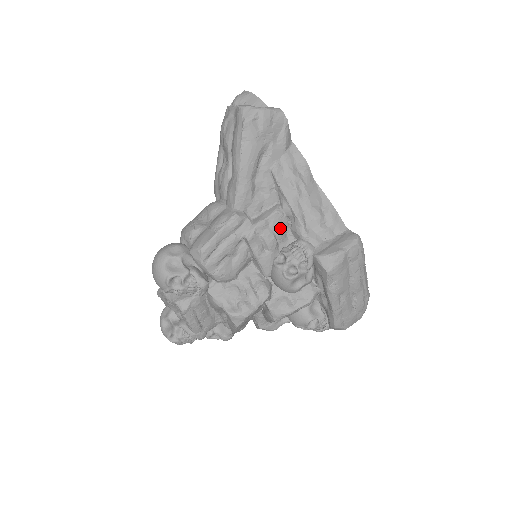
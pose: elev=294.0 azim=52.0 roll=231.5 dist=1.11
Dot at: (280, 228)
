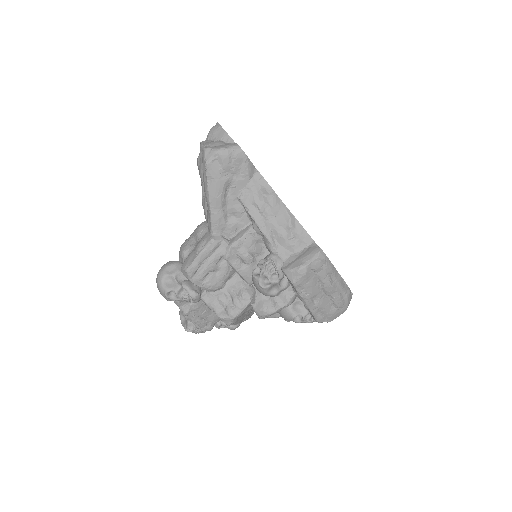
Dot at: (254, 245)
